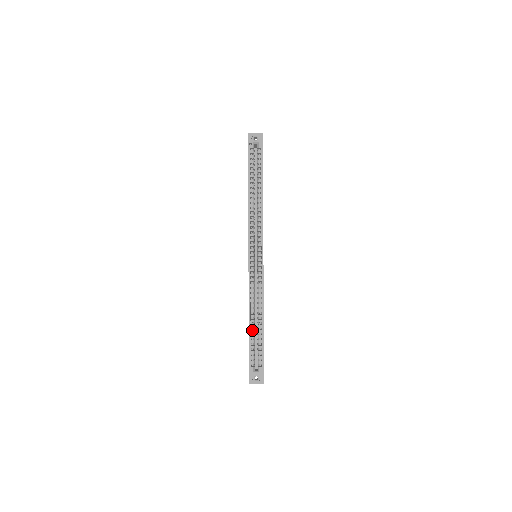
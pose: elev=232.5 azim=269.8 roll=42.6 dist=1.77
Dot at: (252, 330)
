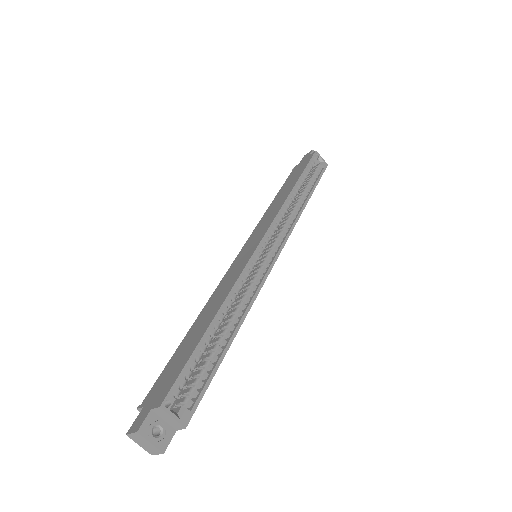
Dot at: (209, 336)
